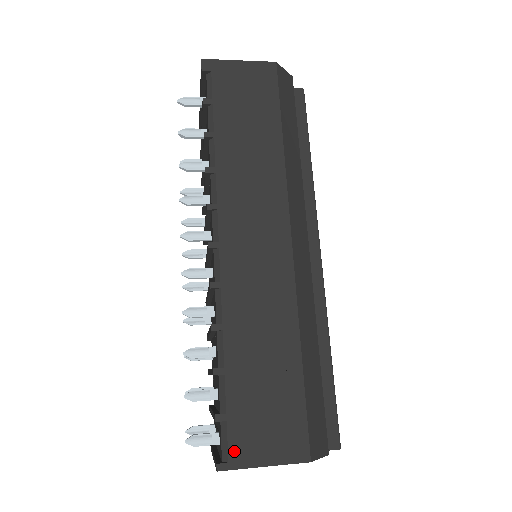
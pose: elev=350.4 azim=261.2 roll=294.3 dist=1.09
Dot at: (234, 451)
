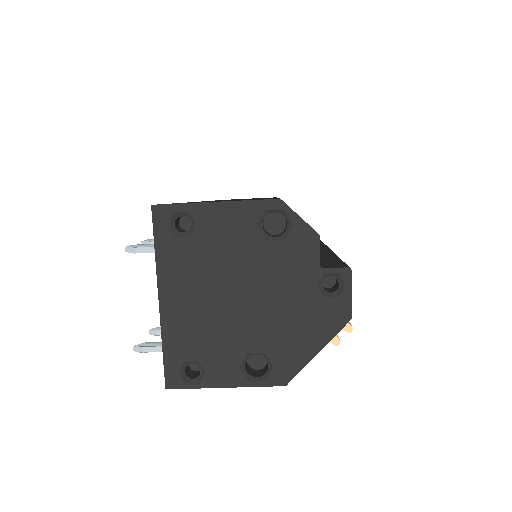
Dot at: occluded
